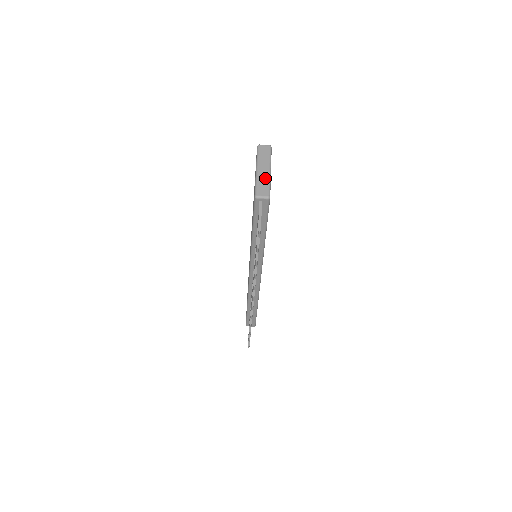
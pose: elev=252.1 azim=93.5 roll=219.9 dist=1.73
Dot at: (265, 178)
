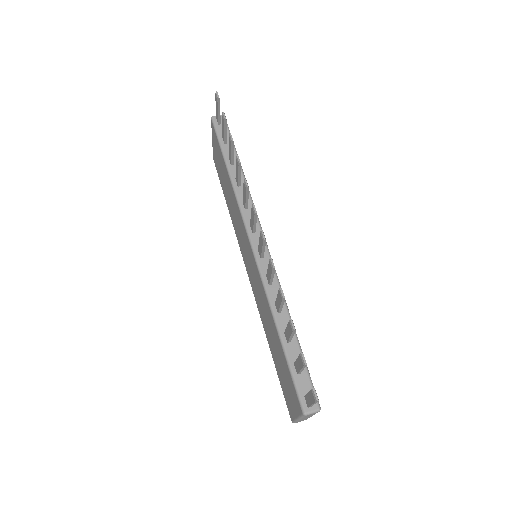
Dot at: occluded
